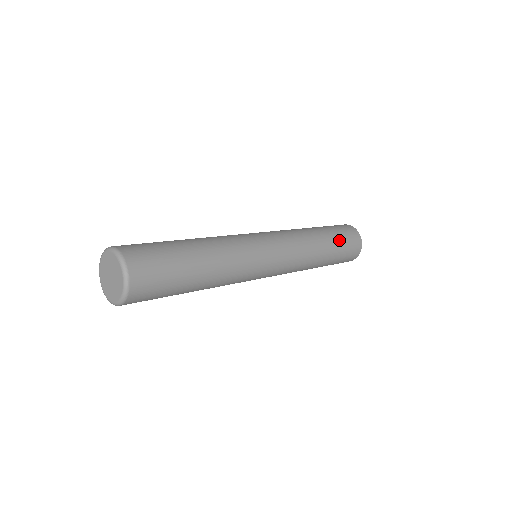
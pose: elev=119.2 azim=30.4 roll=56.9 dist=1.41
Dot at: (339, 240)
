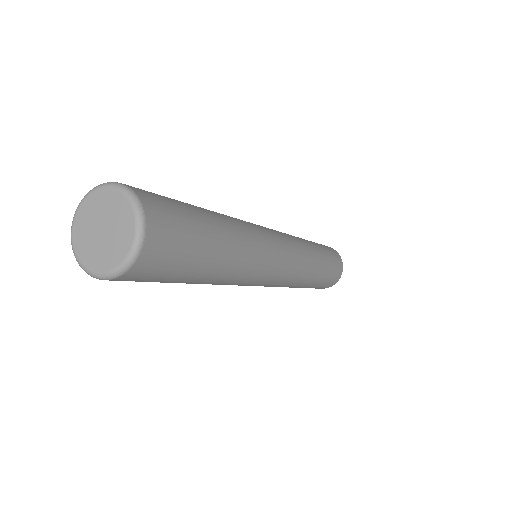
Dot at: occluded
